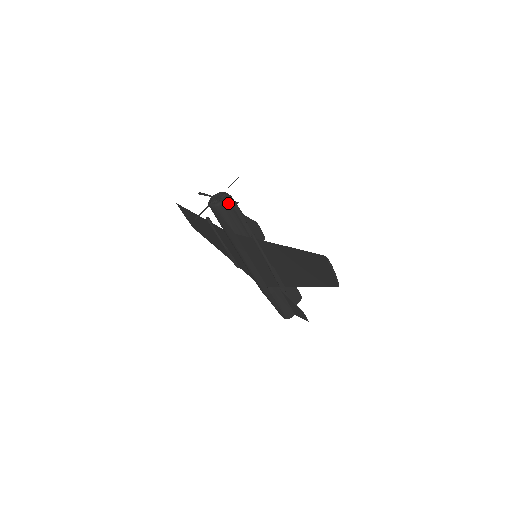
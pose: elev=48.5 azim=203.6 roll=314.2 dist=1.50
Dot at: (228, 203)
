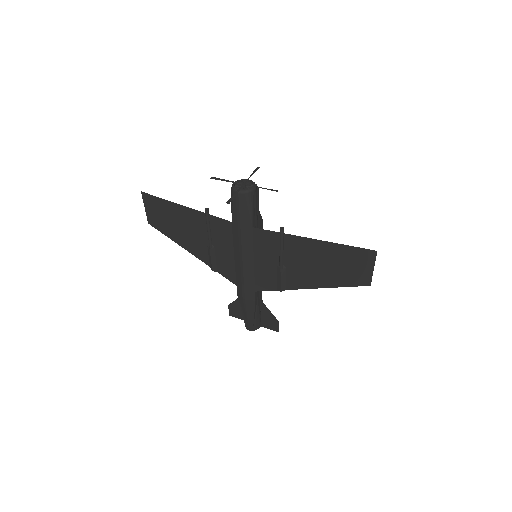
Dot at: (256, 191)
